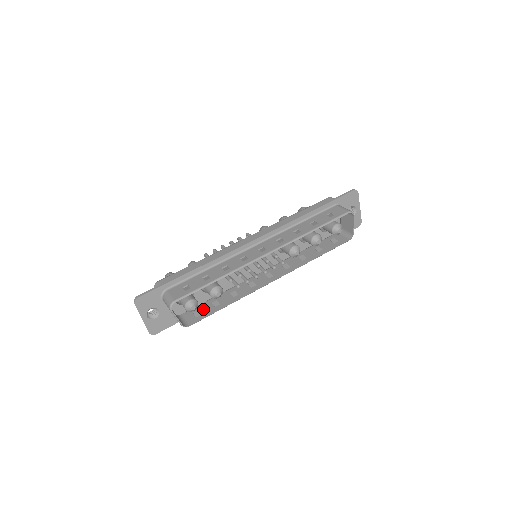
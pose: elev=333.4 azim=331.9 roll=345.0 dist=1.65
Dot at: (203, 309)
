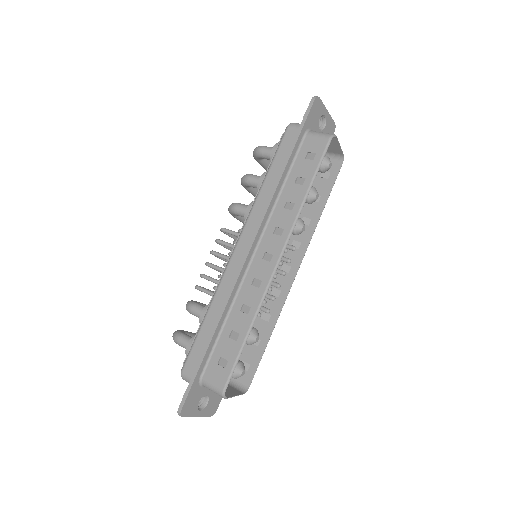
Dot at: (247, 356)
